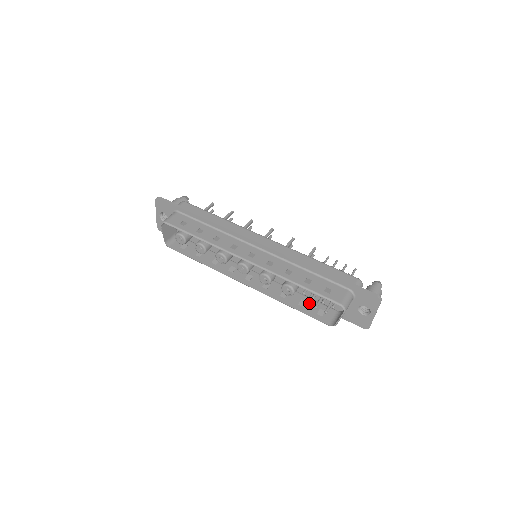
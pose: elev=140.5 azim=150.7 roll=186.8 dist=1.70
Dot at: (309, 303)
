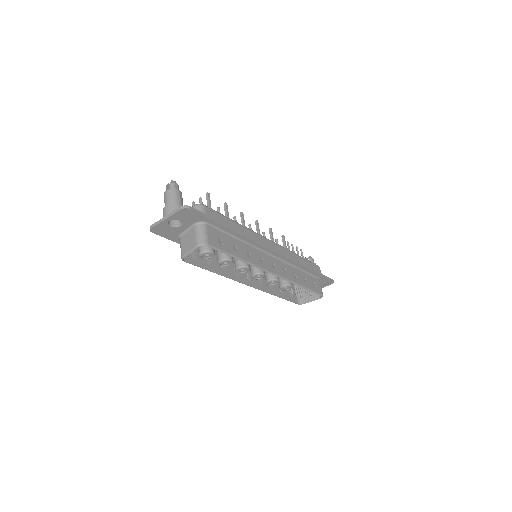
Dot at: occluded
